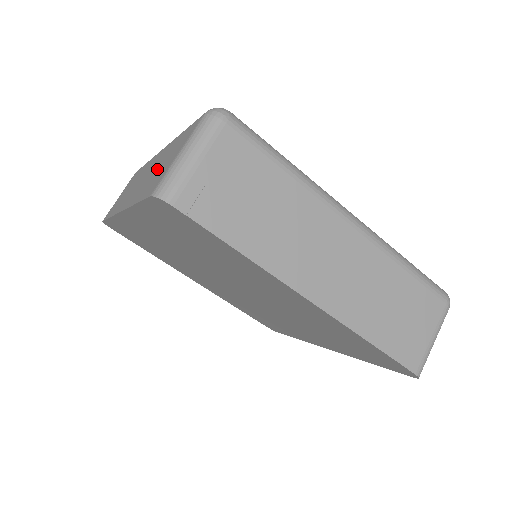
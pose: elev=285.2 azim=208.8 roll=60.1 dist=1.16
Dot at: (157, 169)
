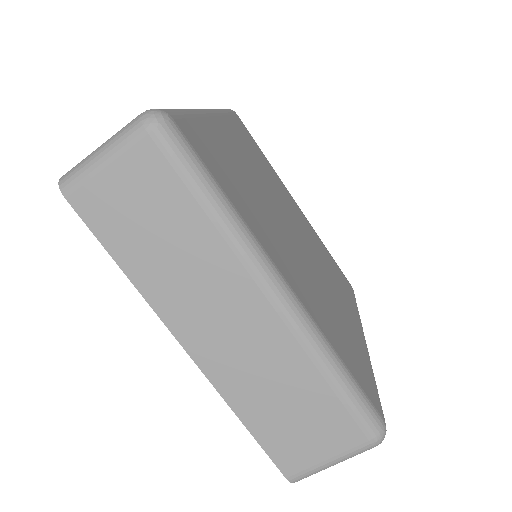
Dot at: (283, 405)
